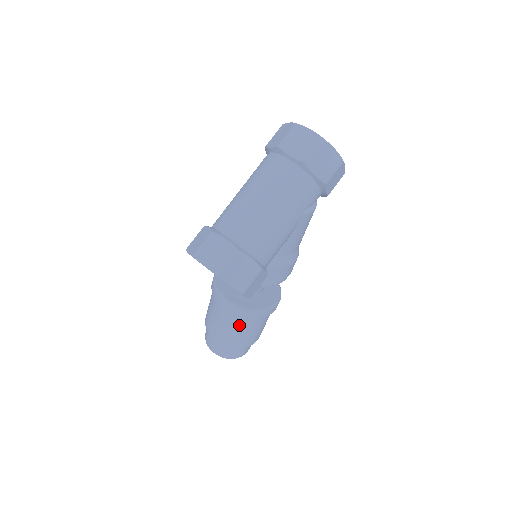
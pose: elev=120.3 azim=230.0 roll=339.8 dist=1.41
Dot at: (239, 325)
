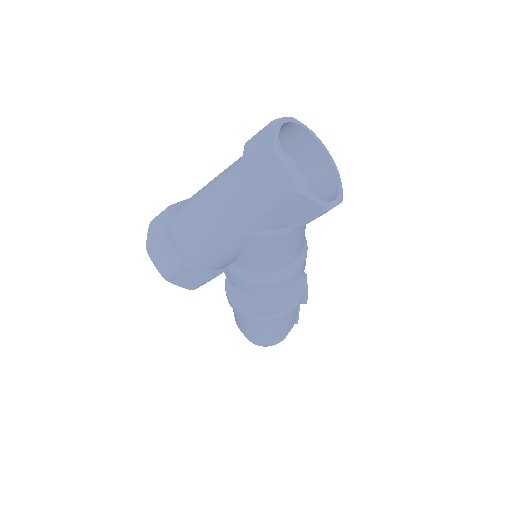
Dot at: (236, 313)
